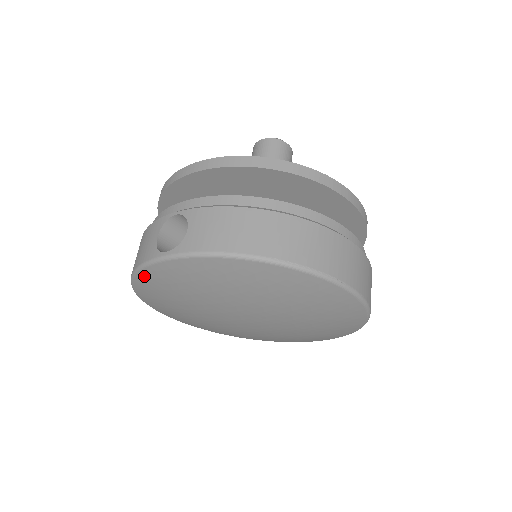
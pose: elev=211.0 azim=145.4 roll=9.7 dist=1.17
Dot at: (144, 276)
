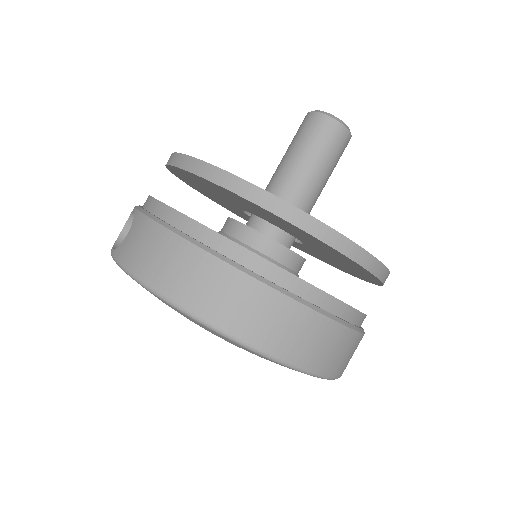
Dot at: occluded
